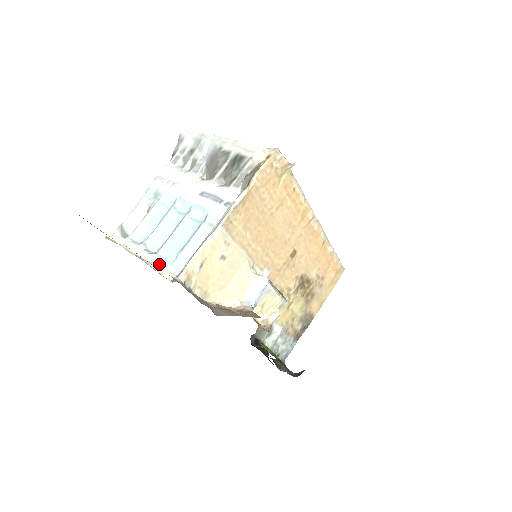
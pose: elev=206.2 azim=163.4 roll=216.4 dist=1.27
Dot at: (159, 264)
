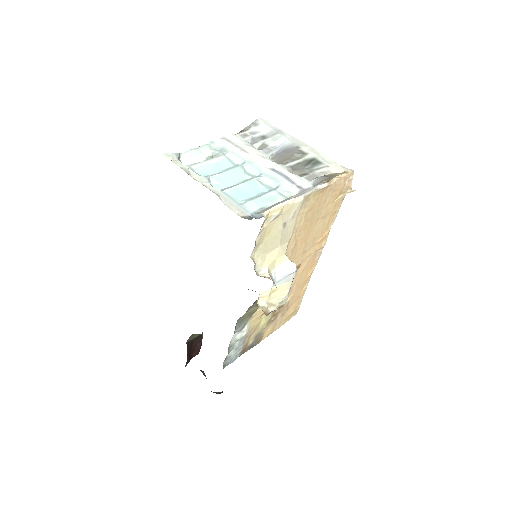
Dot at: (226, 199)
